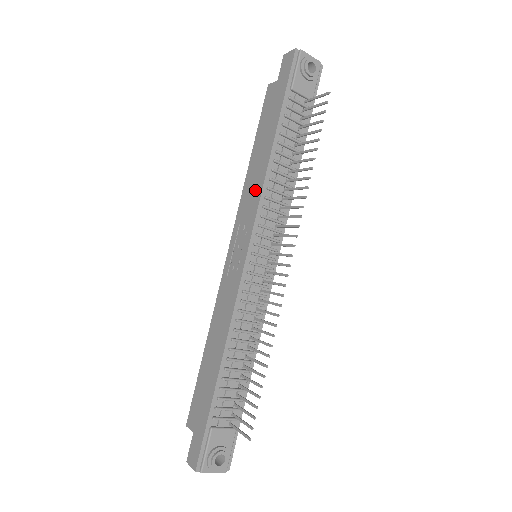
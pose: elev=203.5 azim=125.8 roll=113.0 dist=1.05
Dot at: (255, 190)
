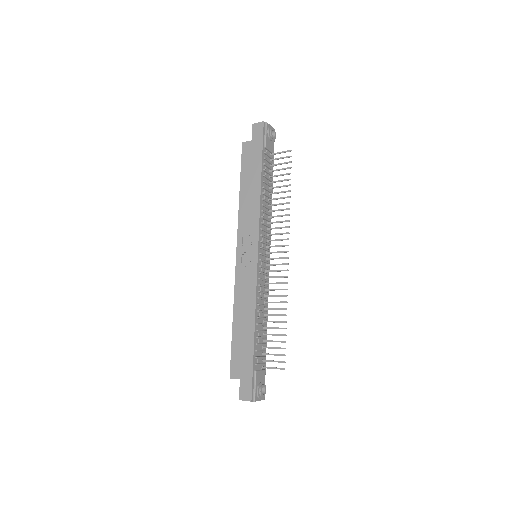
Dot at: (252, 213)
